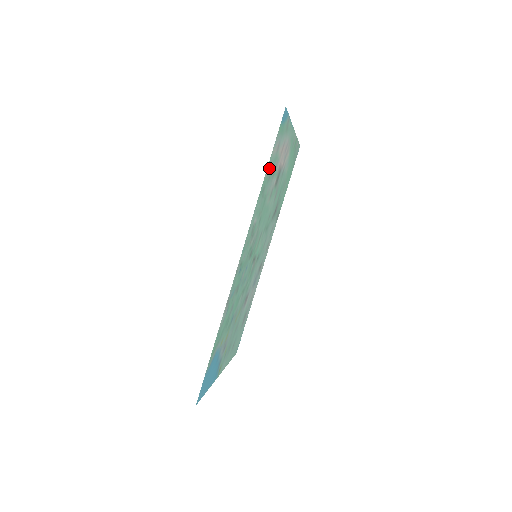
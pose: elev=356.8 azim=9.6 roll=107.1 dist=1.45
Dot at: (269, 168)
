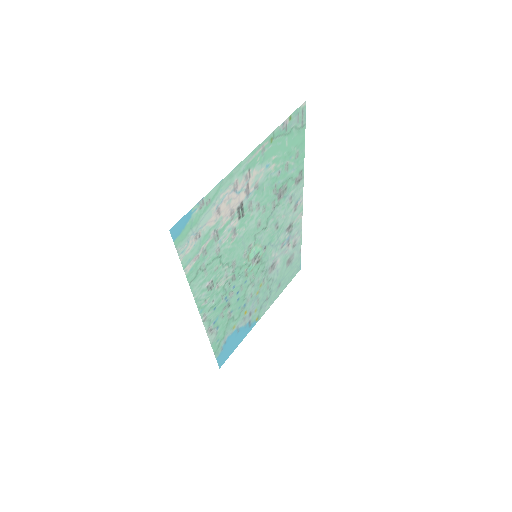
Dot at: (192, 260)
